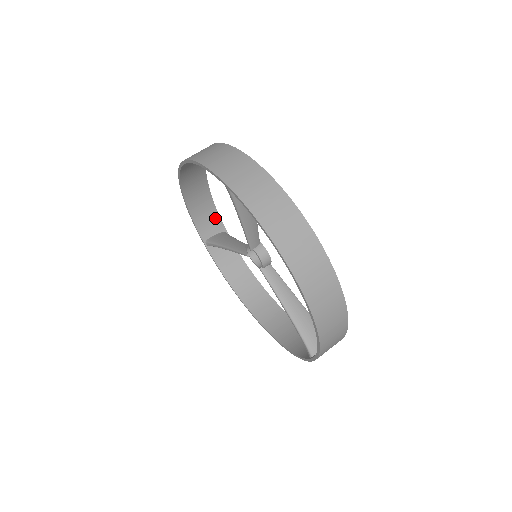
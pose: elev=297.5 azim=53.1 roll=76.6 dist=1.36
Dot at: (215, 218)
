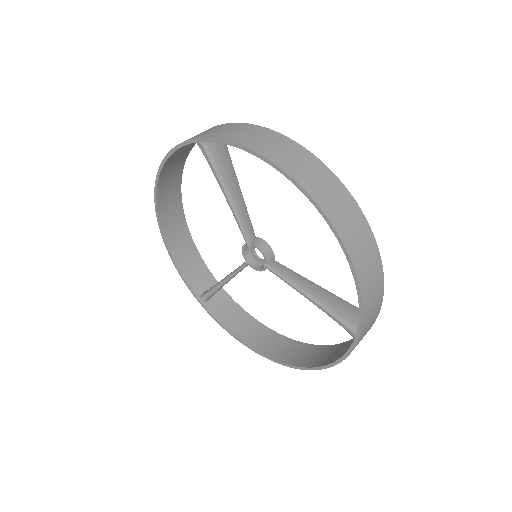
Dot at: (204, 271)
